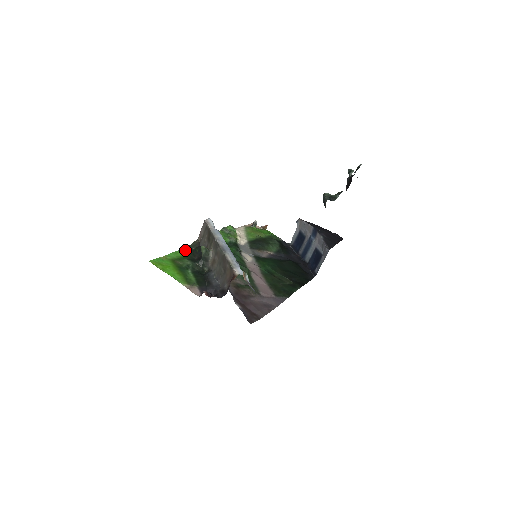
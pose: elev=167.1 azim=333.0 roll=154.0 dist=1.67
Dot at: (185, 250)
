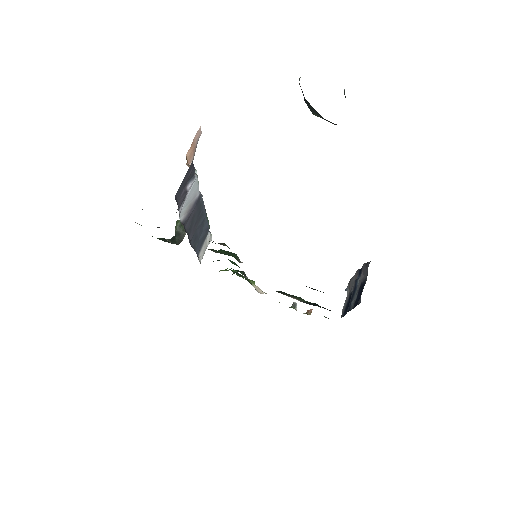
Dot at: occluded
